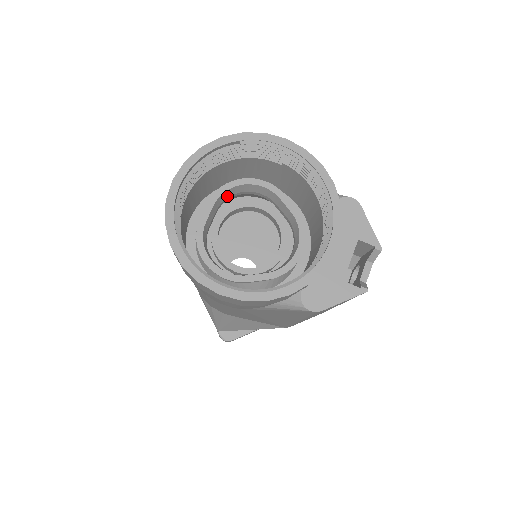
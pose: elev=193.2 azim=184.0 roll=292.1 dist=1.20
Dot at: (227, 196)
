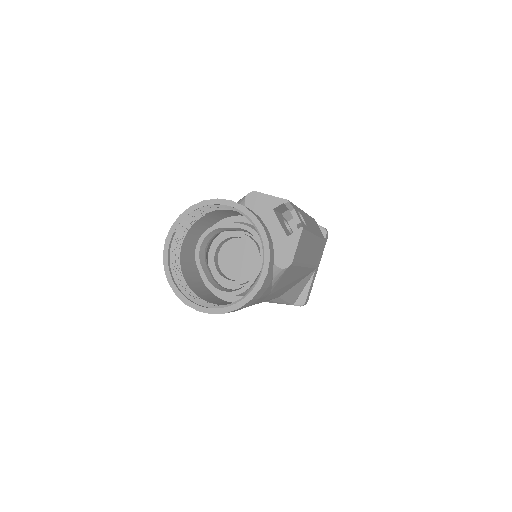
Dot at: (203, 254)
